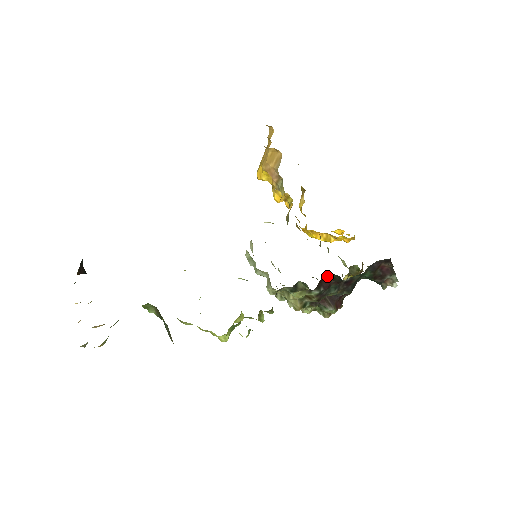
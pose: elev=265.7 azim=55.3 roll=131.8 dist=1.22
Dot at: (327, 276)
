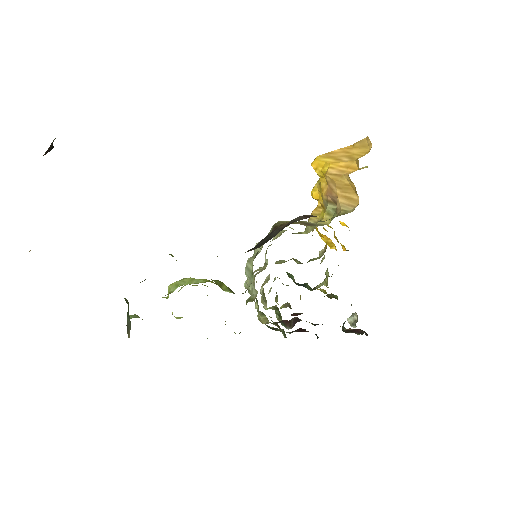
Dot at: occluded
